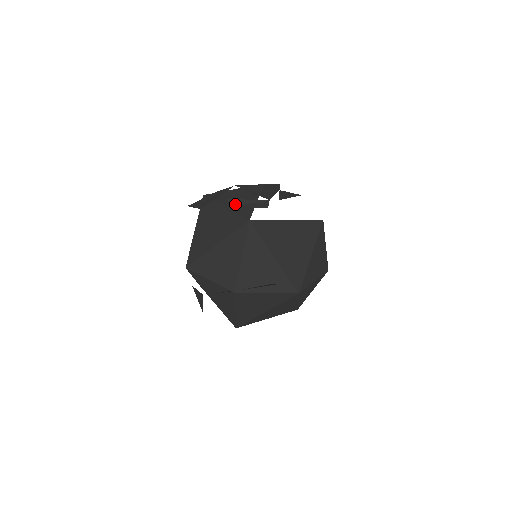
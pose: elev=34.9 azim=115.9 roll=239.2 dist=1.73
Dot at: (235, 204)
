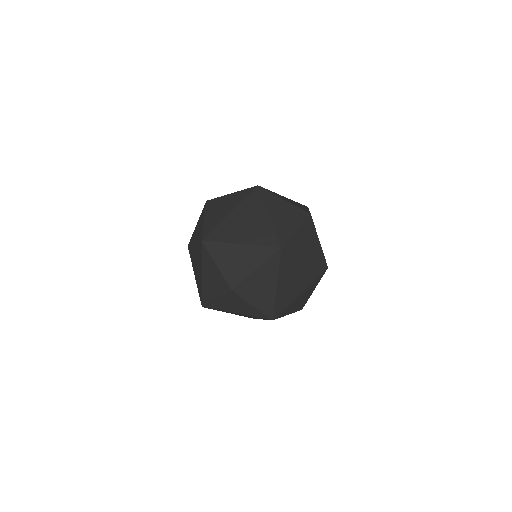
Dot at: occluded
